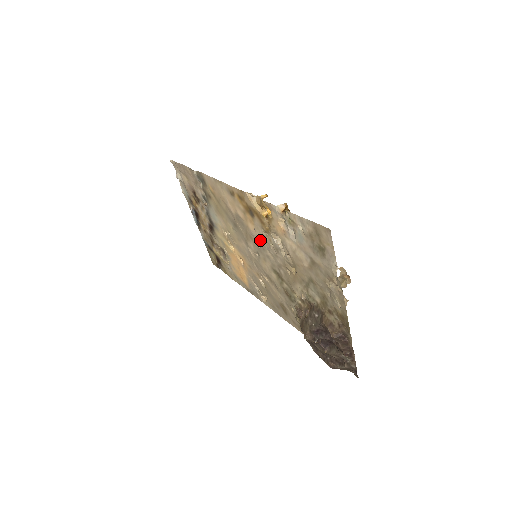
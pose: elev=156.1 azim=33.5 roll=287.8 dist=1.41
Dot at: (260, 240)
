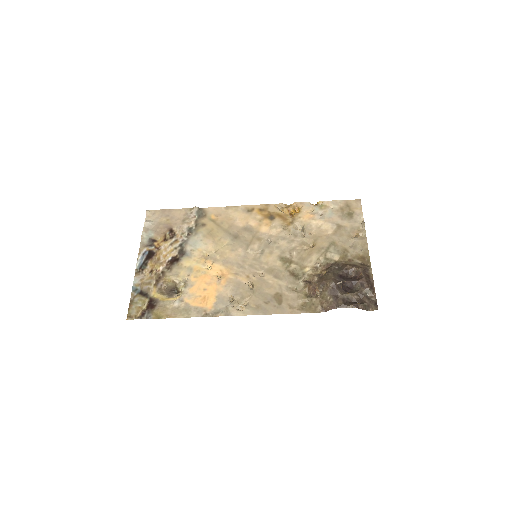
Dot at: (274, 236)
